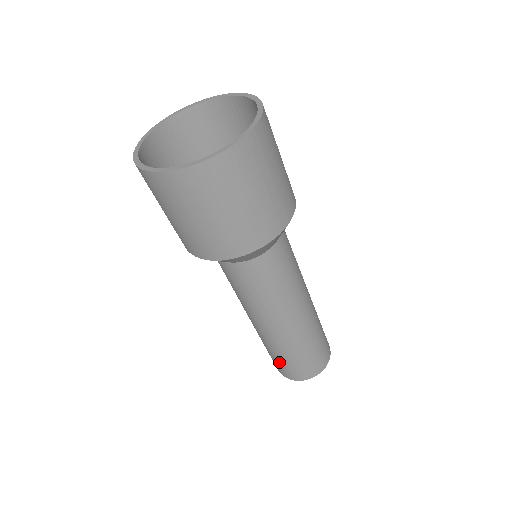
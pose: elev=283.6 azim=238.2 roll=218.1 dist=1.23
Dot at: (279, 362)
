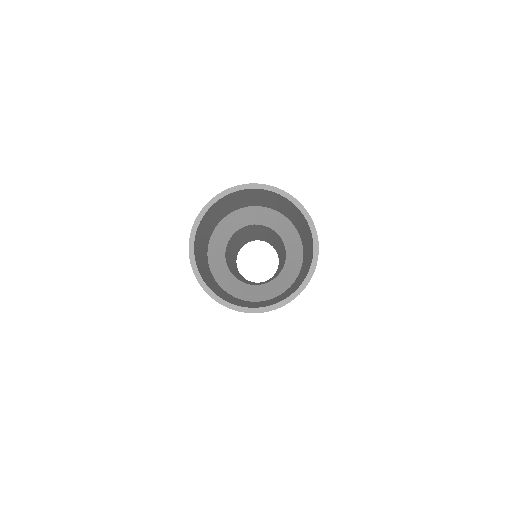
Dot at: occluded
